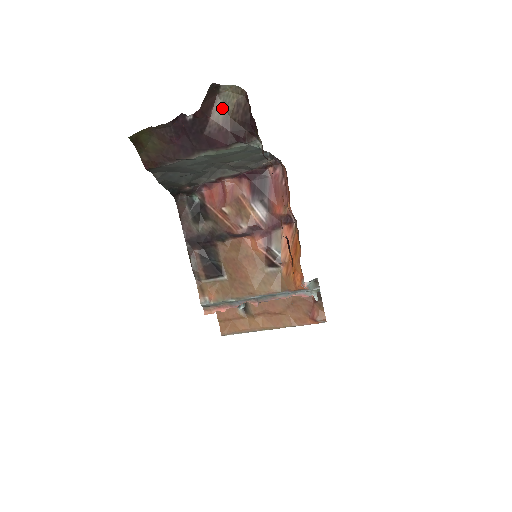
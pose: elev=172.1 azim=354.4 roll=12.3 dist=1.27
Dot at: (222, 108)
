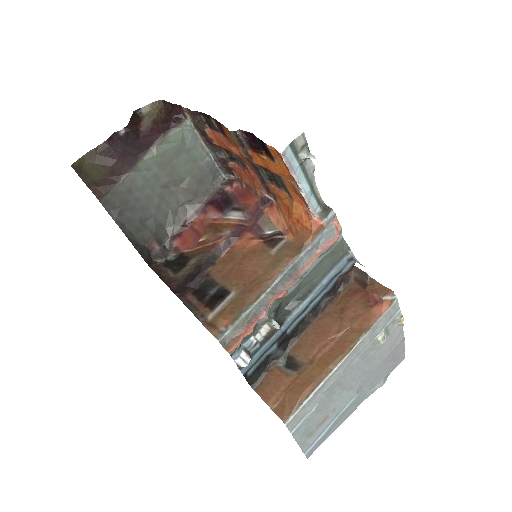
Dot at: (148, 120)
